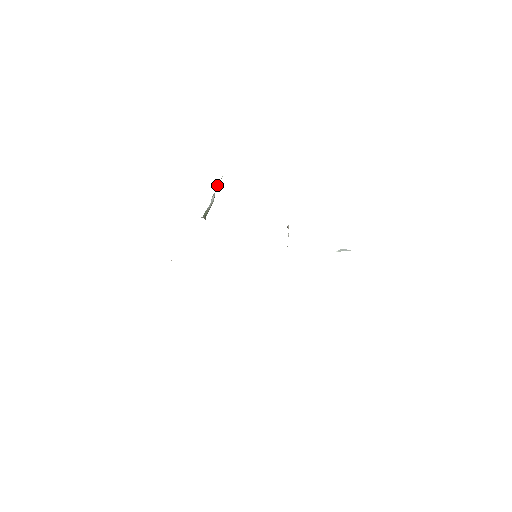
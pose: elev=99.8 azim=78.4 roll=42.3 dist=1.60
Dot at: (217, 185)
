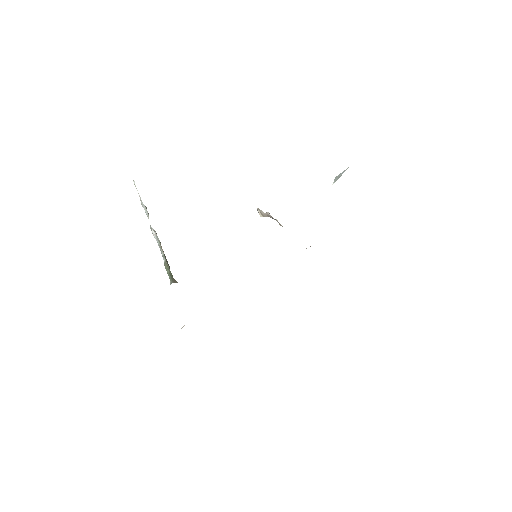
Dot at: occluded
